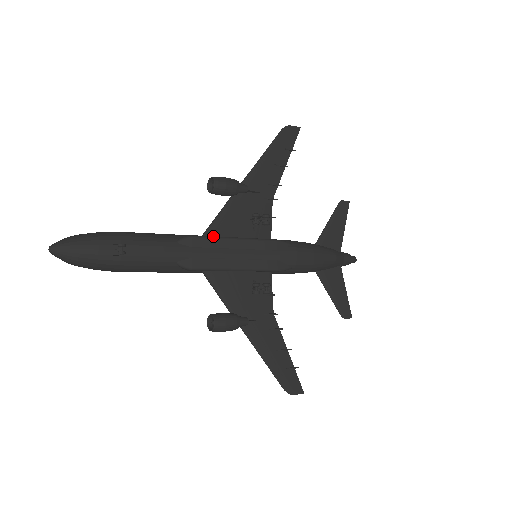
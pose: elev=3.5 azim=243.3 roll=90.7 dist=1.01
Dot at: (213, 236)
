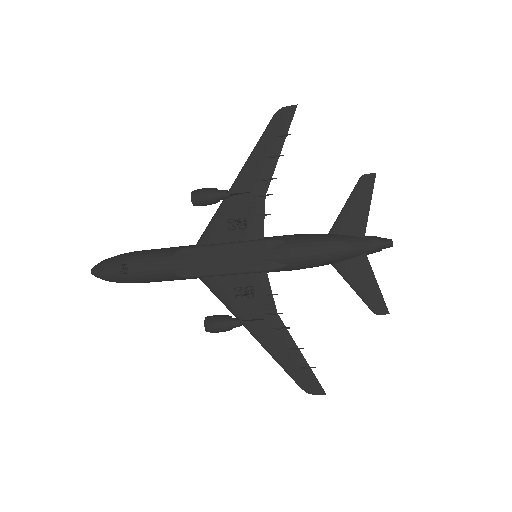
Dot at: (201, 245)
